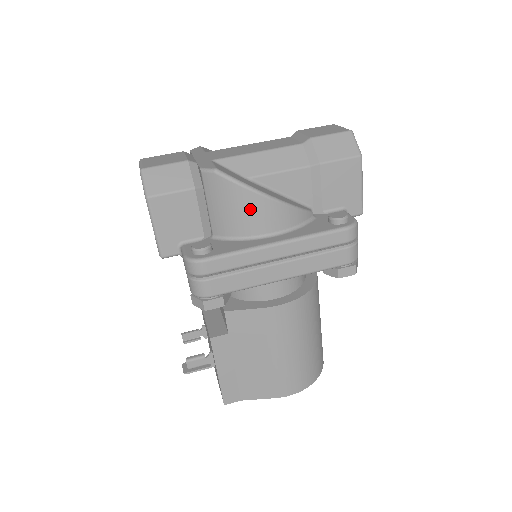
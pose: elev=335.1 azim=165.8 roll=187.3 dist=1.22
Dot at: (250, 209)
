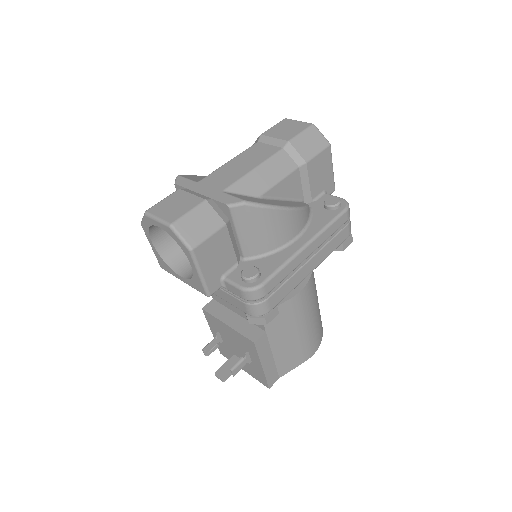
Dot at: (278, 225)
